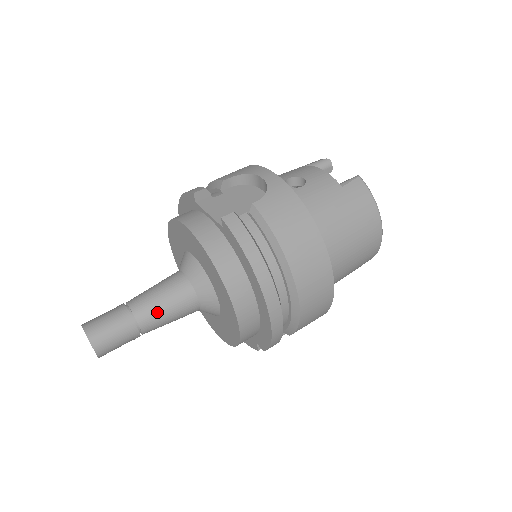
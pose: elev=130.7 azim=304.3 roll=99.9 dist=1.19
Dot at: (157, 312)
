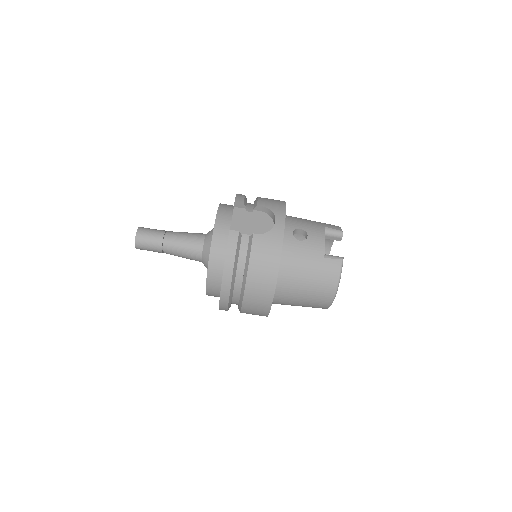
Dot at: (176, 249)
